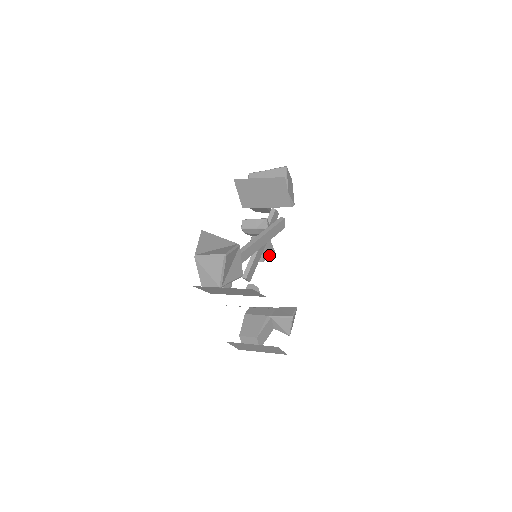
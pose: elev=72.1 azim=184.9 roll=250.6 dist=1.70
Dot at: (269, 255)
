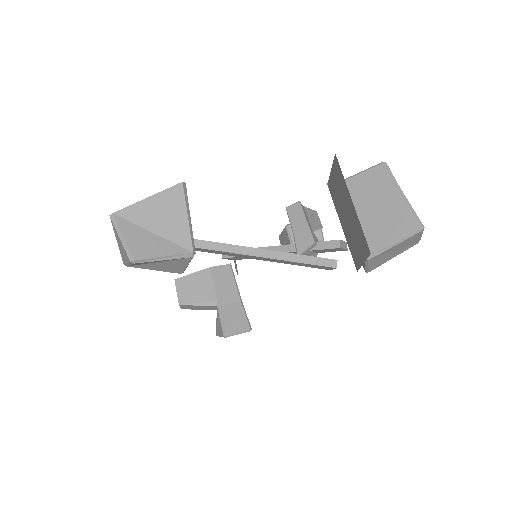
Dot at: occluded
